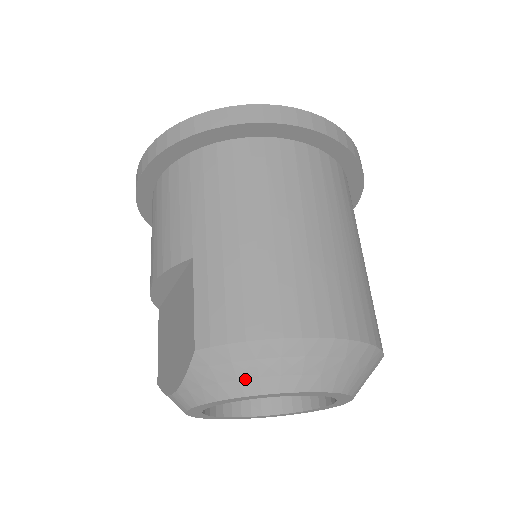
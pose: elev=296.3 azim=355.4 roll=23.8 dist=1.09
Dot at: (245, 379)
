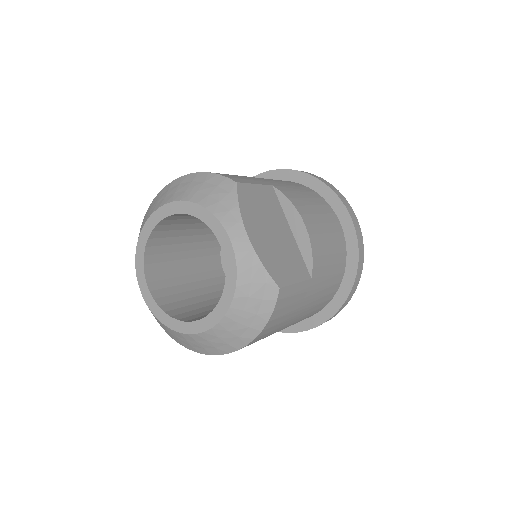
Dot at: (140, 231)
